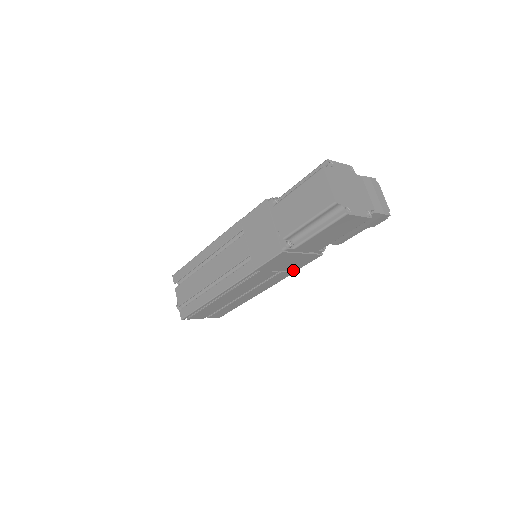
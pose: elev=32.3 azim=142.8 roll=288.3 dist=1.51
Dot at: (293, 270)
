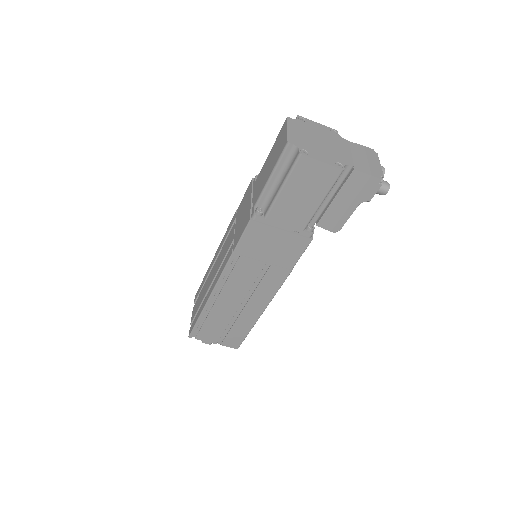
Dot at: (287, 266)
